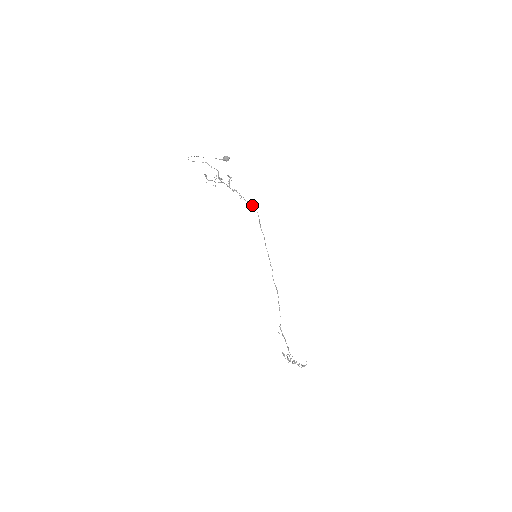
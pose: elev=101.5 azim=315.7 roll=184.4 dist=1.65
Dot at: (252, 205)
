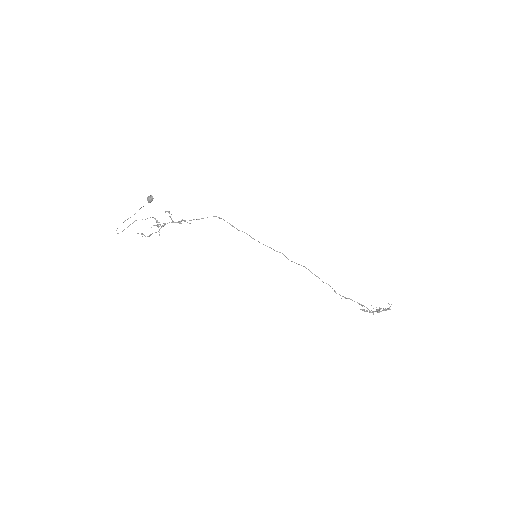
Dot at: occluded
